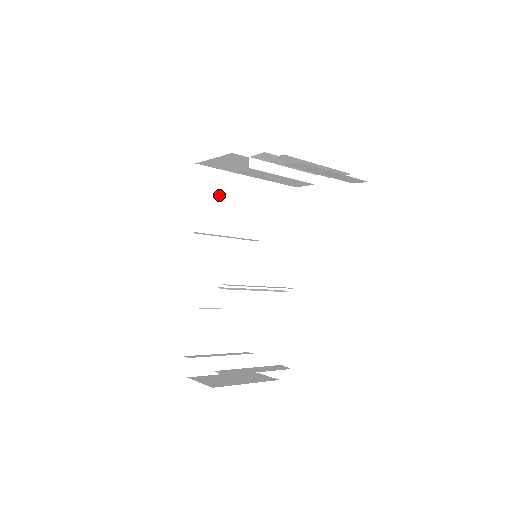
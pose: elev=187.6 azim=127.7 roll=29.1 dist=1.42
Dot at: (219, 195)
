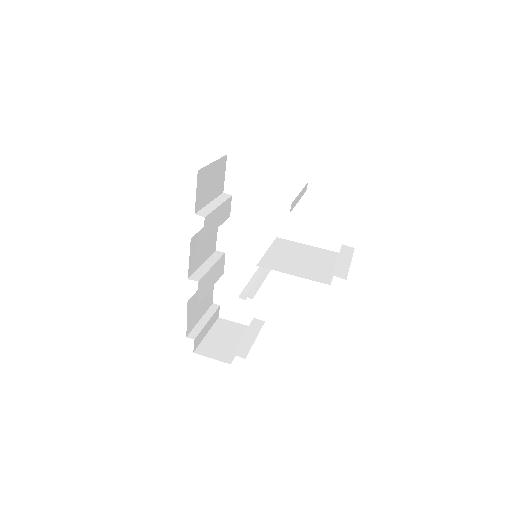
Dot at: (208, 190)
